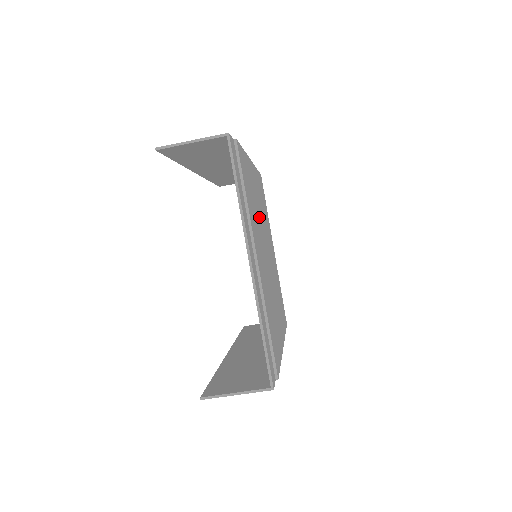
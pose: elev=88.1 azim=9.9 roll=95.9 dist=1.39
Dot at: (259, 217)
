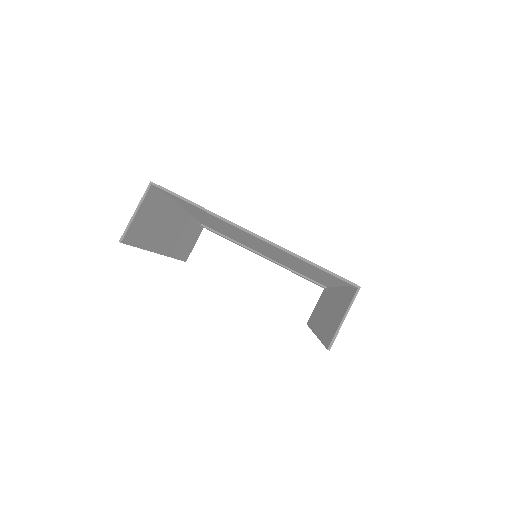
Dot at: occluded
